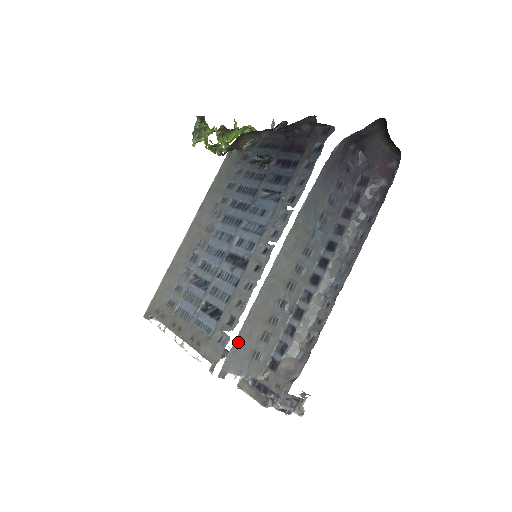
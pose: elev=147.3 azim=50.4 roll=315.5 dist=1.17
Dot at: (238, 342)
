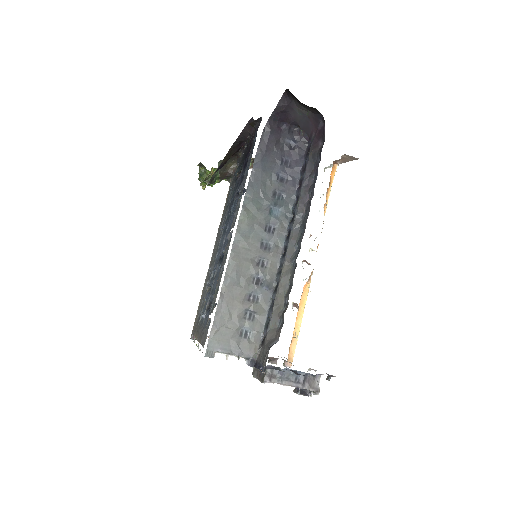
Dot at: (217, 322)
